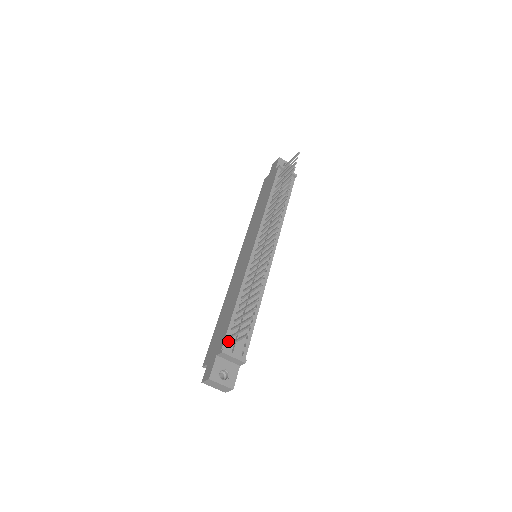
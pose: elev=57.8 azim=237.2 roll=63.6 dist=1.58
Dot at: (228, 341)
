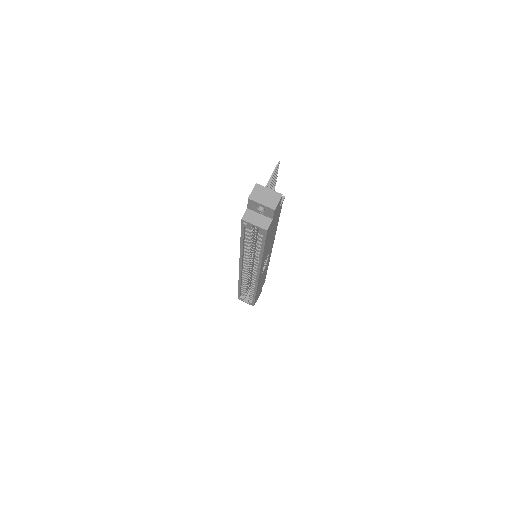
Dot at: occluded
